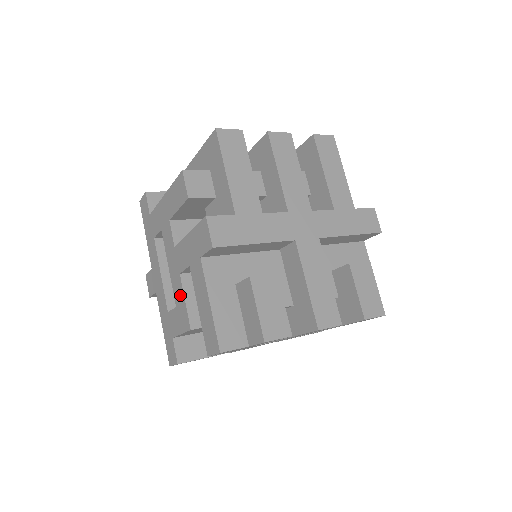
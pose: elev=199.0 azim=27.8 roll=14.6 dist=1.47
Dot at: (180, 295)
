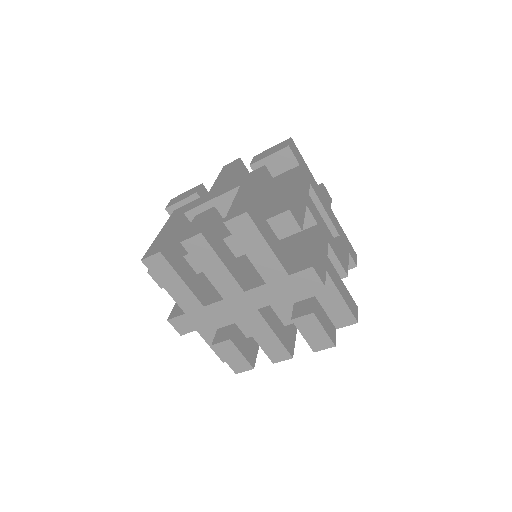
Dot at: occluded
